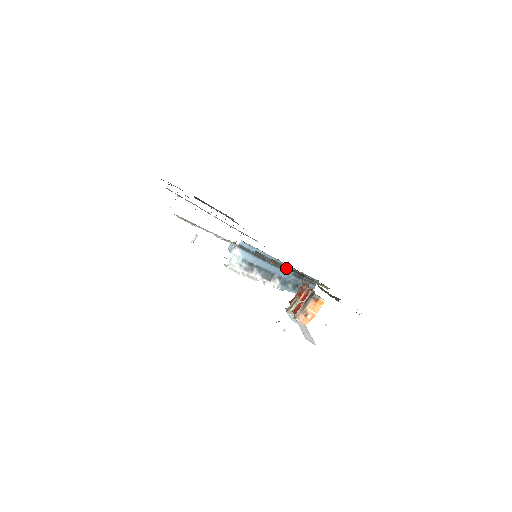
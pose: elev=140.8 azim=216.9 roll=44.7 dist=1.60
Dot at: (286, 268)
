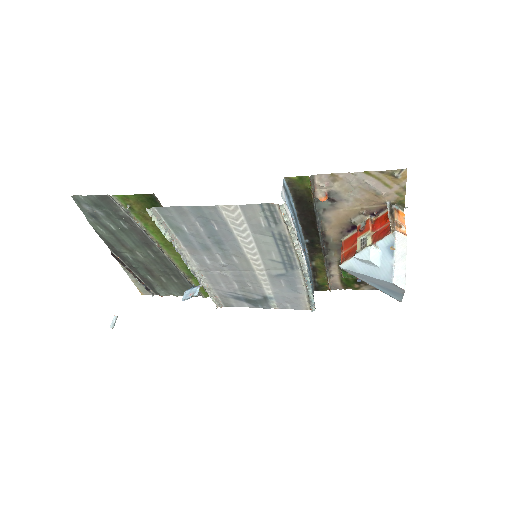
Dot at: (318, 230)
